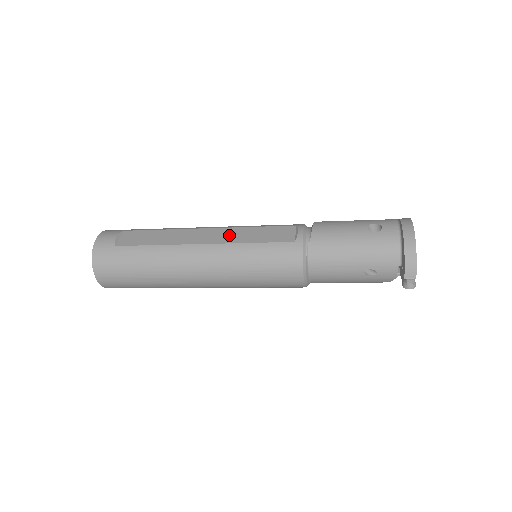
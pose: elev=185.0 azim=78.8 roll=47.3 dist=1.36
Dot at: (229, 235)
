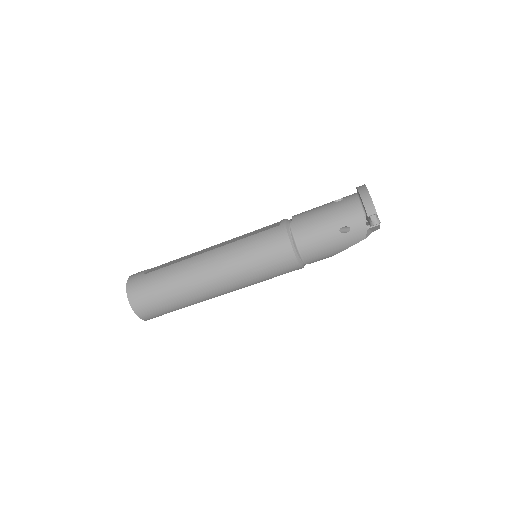
Dot at: (230, 241)
